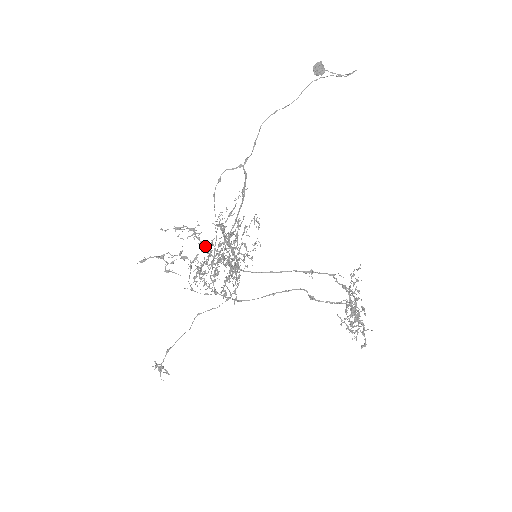
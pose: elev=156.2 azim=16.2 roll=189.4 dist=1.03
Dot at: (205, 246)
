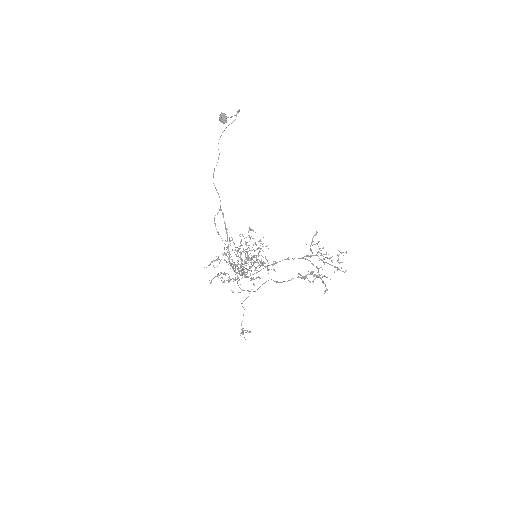
Dot at: occluded
